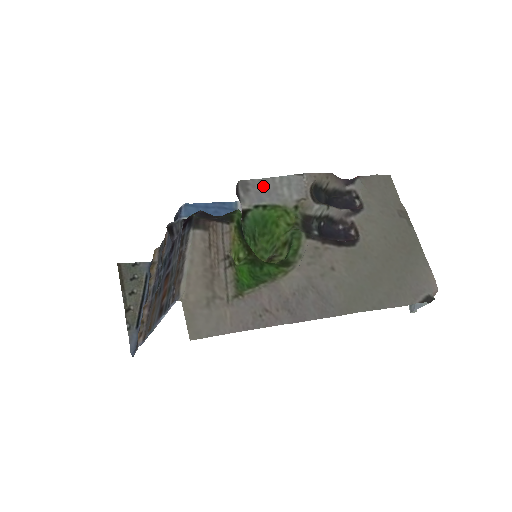
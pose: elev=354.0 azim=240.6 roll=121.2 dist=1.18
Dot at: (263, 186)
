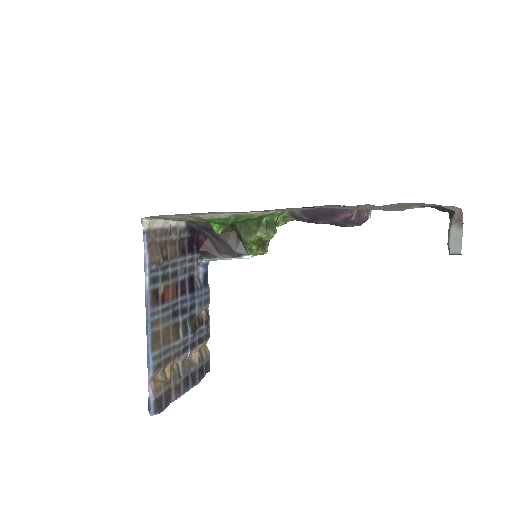
Dot at: occluded
